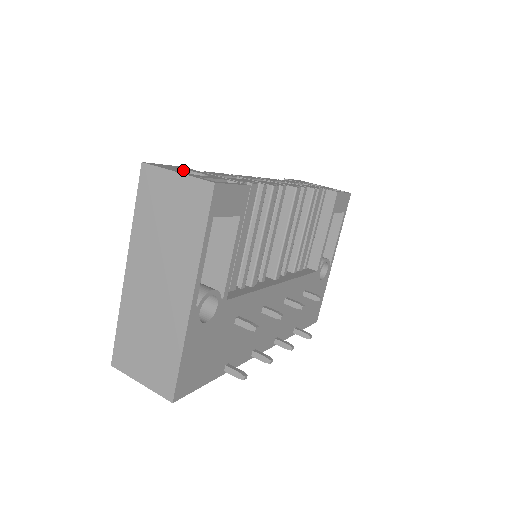
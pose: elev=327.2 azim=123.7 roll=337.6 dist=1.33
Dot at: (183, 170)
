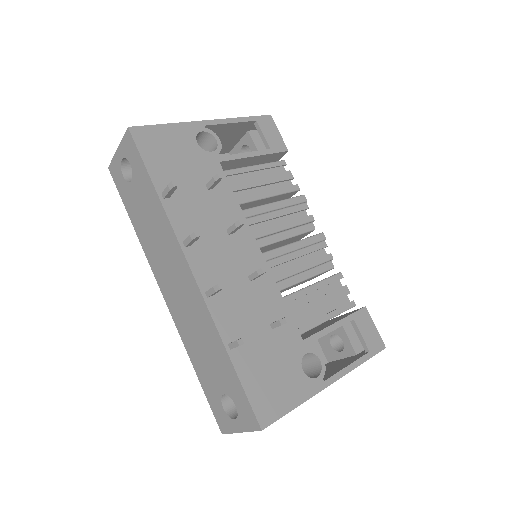
Dot at: occluded
